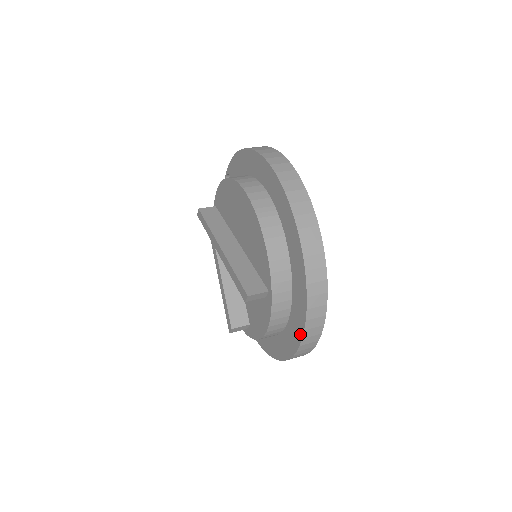
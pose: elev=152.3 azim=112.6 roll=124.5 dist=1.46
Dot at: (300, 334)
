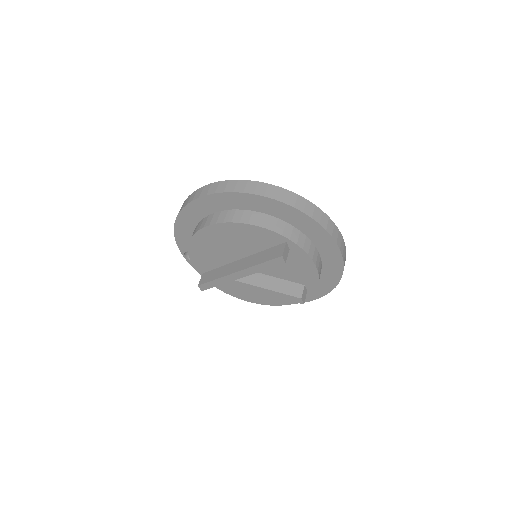
Dot at: (328, 237)
